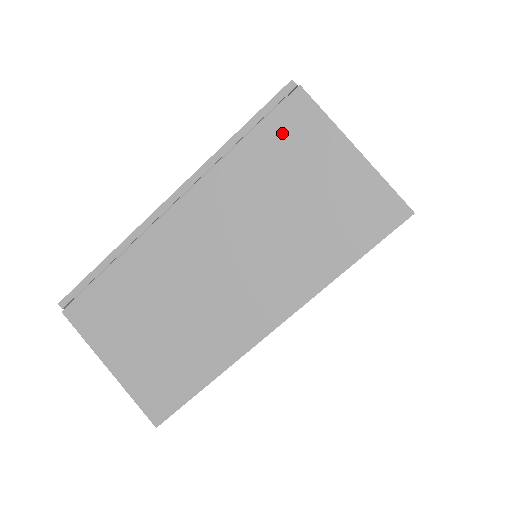
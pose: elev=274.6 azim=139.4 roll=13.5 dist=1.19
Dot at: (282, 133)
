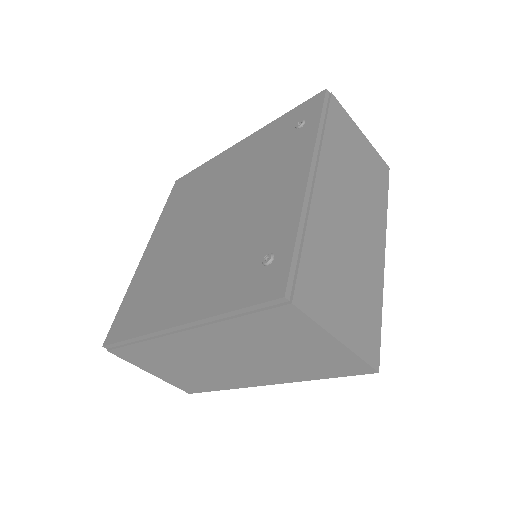
Dot at: (273, 322)
